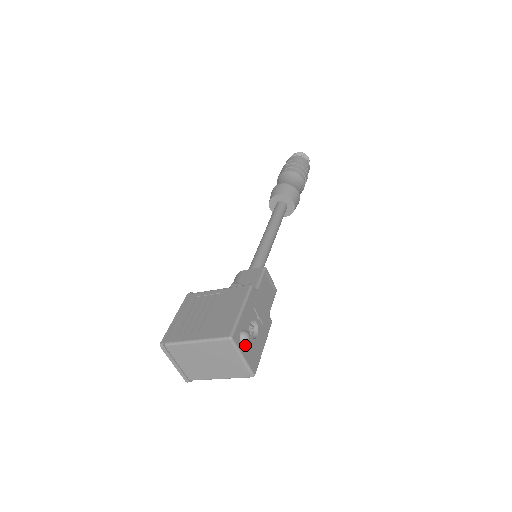
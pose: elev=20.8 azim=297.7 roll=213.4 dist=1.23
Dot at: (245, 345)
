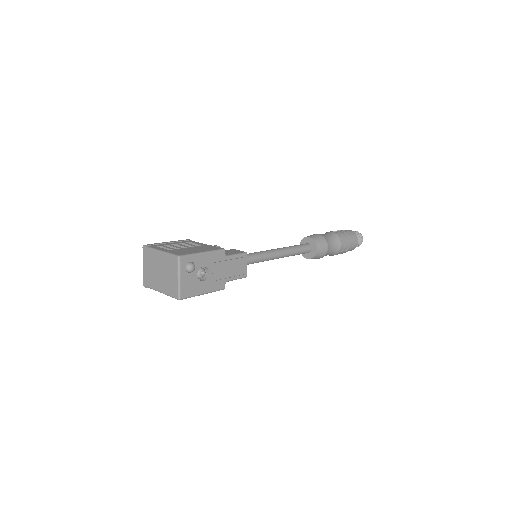
Dot at: (187, 273)
